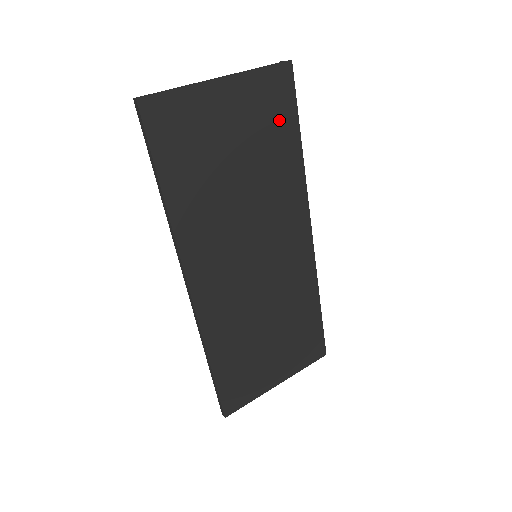
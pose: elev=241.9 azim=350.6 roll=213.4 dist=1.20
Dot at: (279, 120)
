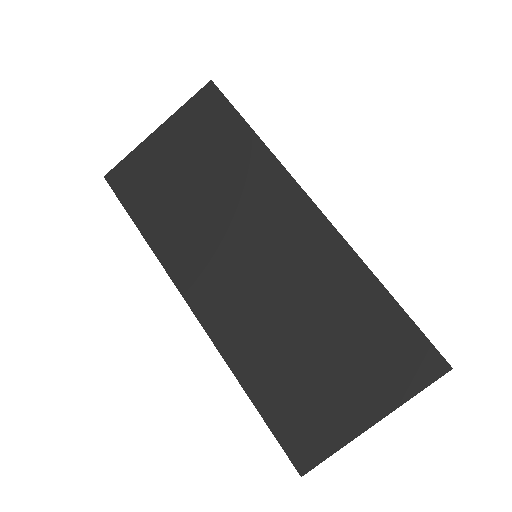
Dot at: (220, 127)
